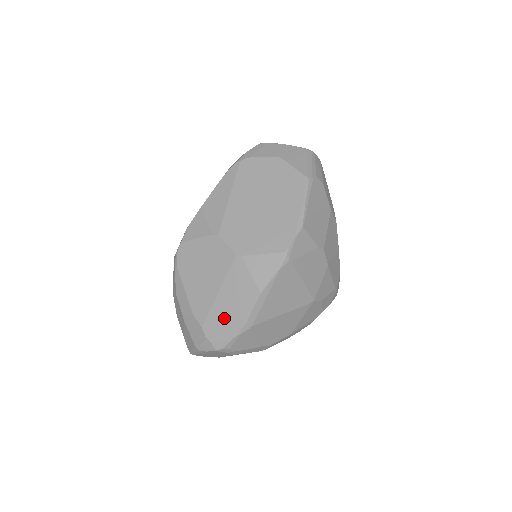
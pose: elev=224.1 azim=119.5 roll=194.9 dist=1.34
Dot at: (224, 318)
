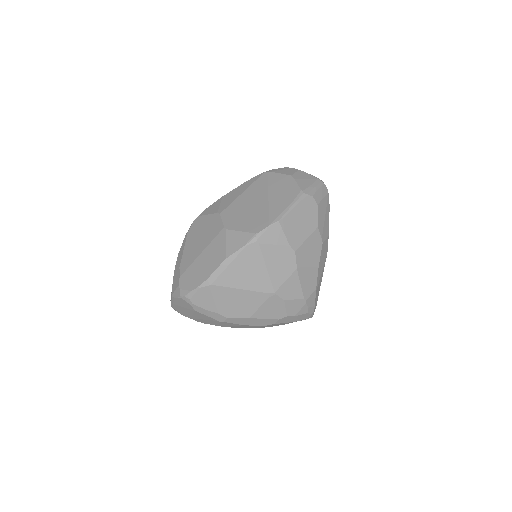
Dot at: (196, 273)
